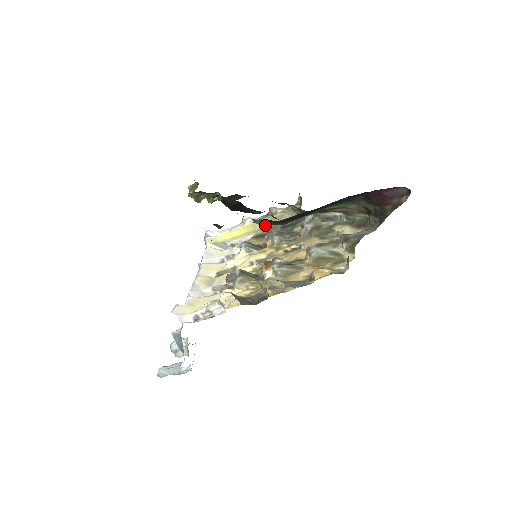
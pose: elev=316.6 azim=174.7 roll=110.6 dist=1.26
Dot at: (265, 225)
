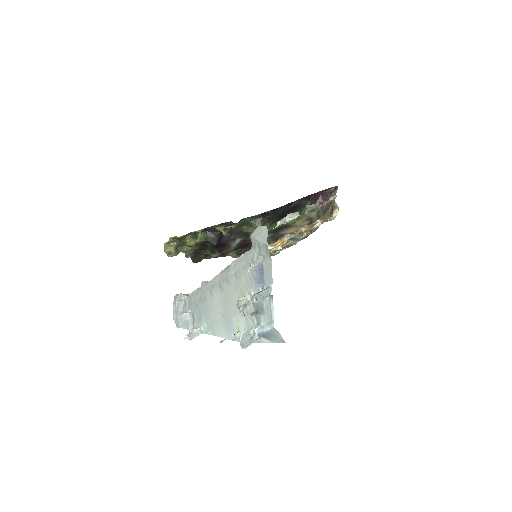
Dot at: (261, 222)
